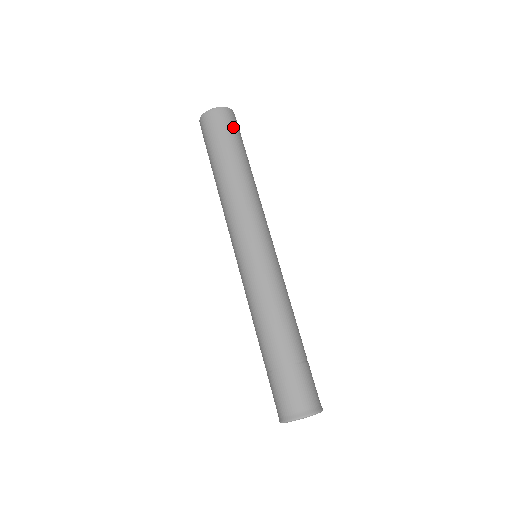
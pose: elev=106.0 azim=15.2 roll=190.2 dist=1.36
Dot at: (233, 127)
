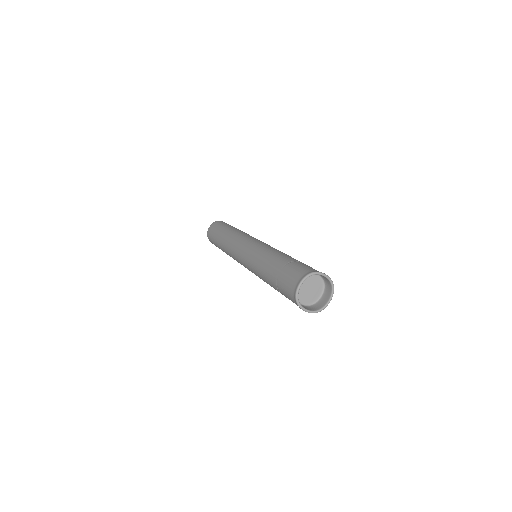
Dot at: (221, 223)
